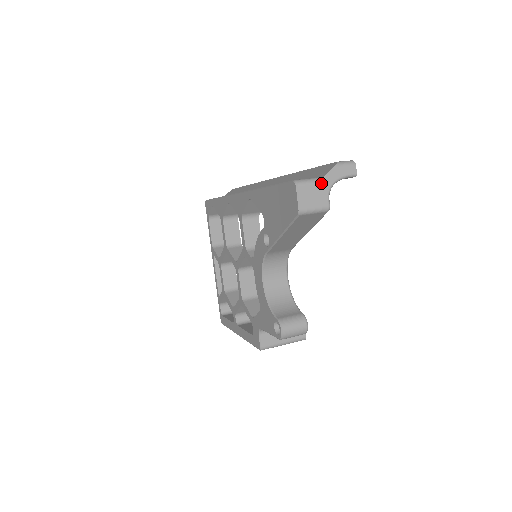
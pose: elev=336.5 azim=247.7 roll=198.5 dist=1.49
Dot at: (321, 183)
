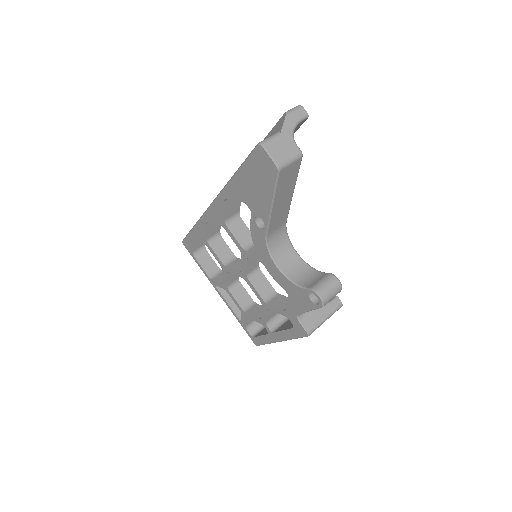
Dot at: (282, 135)
